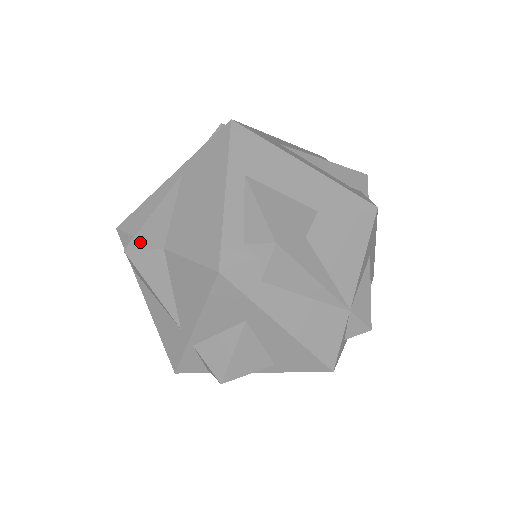
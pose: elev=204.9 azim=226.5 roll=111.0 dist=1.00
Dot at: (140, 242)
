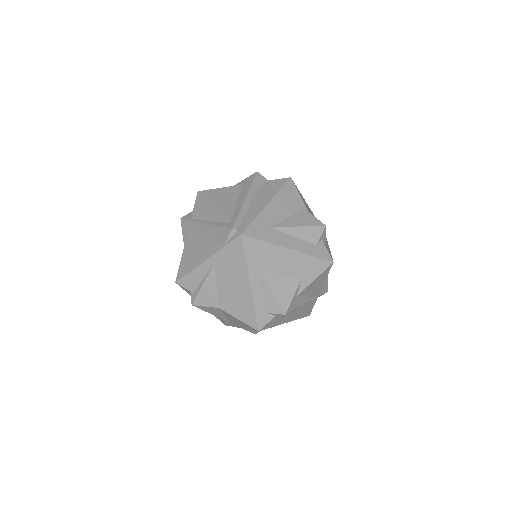
Dot at: (201, 302)
